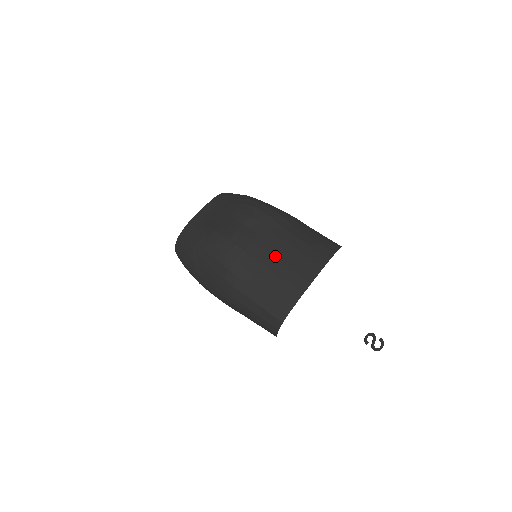
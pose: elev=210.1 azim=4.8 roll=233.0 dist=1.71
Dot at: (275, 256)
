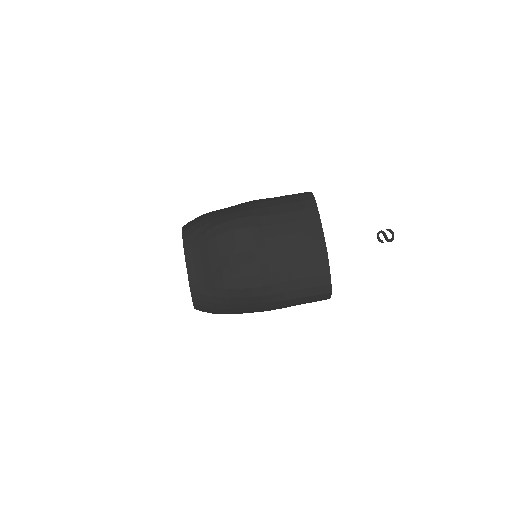
Dot at: (284, 255)
